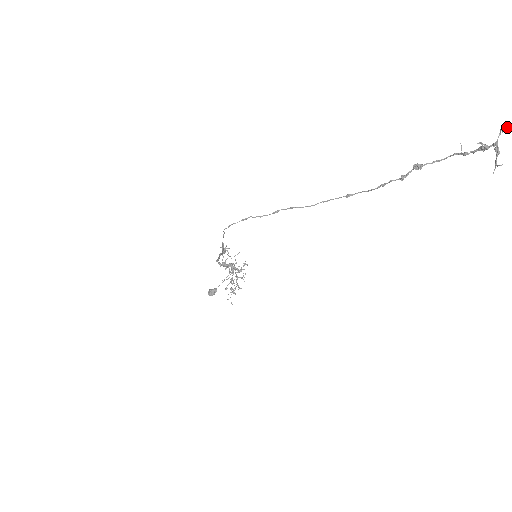
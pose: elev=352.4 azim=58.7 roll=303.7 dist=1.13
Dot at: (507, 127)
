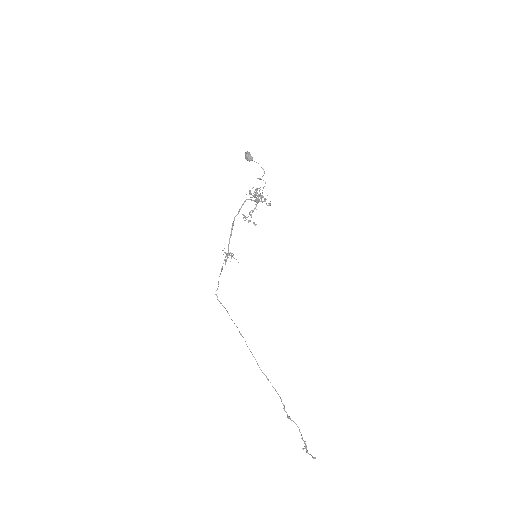
Dot at: occluded
